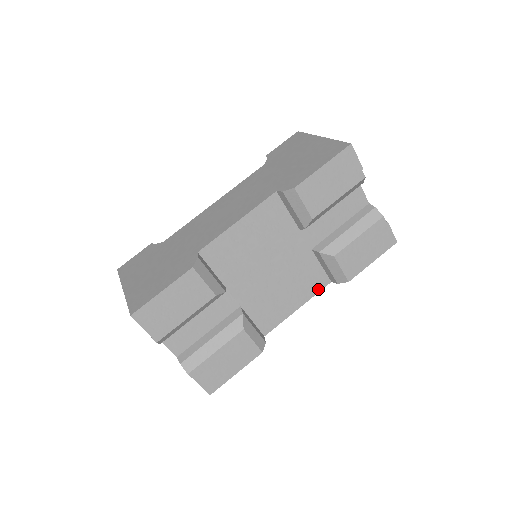
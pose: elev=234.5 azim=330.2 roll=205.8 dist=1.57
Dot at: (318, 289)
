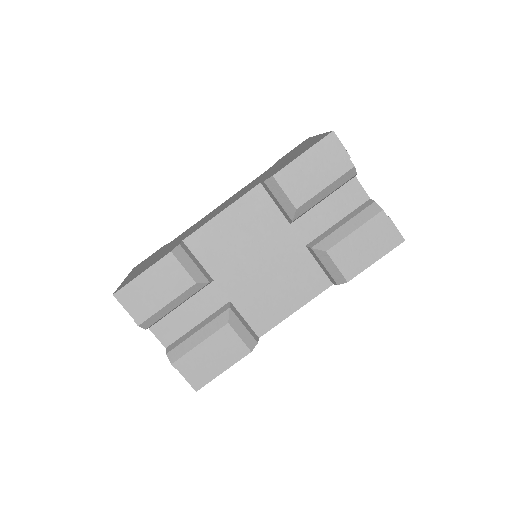
Dot at: (318, 291)
